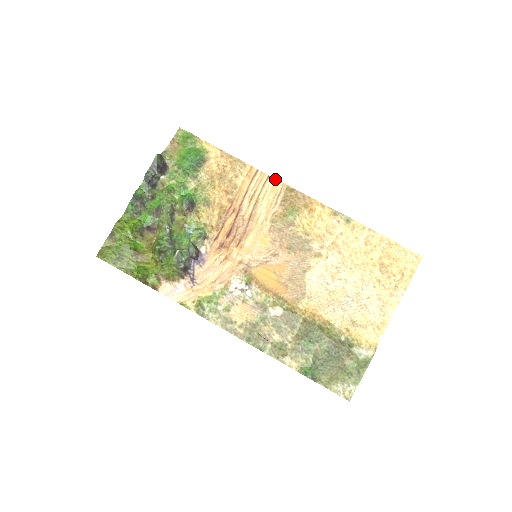
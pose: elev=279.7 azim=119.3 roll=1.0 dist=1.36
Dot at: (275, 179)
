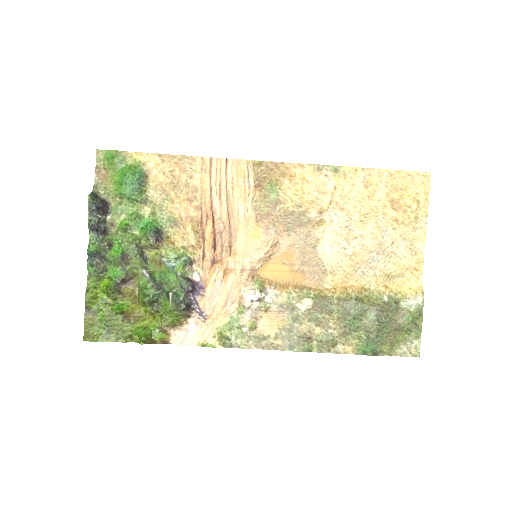
Dot at: (235, 160)
